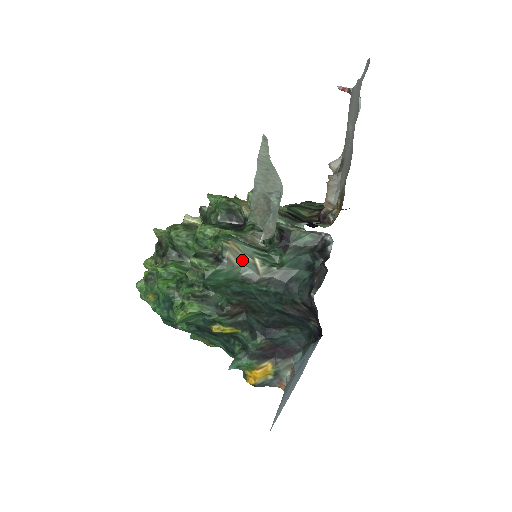
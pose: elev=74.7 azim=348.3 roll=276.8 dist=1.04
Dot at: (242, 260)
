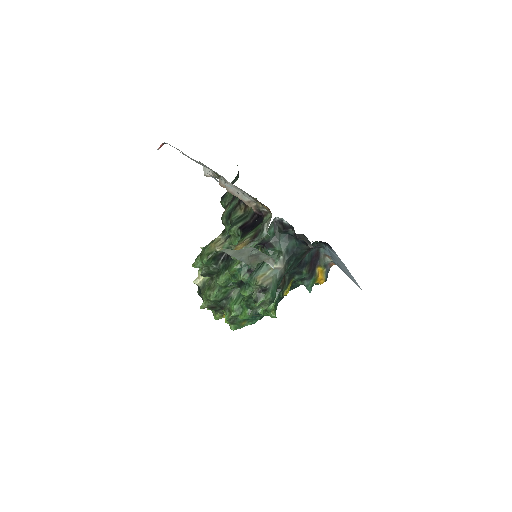
Dot at: (270, 276)
